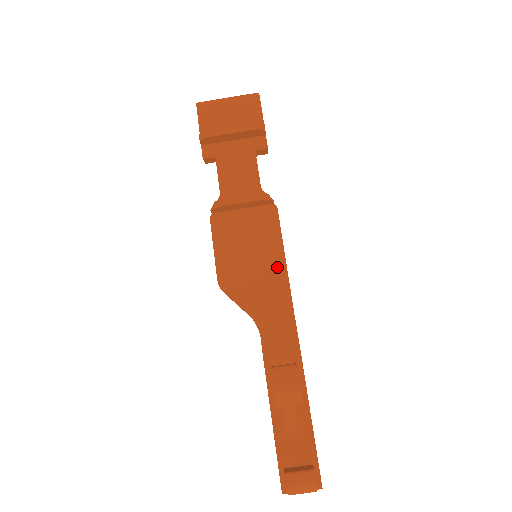
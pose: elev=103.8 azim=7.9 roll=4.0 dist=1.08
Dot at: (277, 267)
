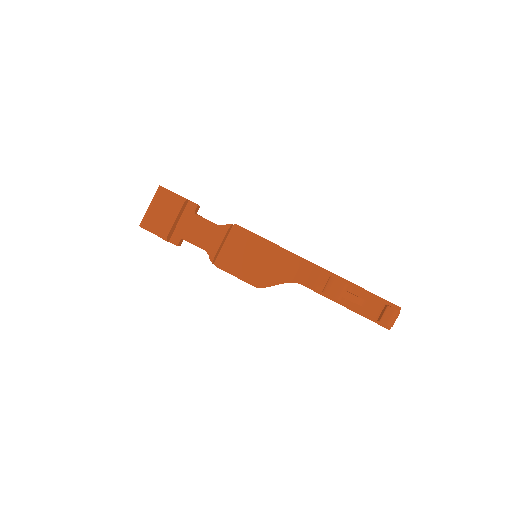
Dot at: (271, 249)
